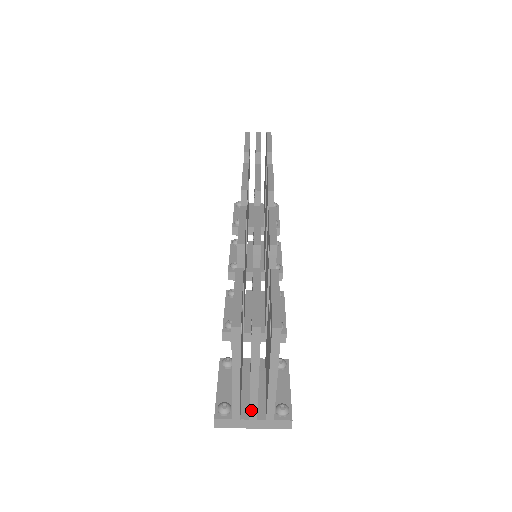
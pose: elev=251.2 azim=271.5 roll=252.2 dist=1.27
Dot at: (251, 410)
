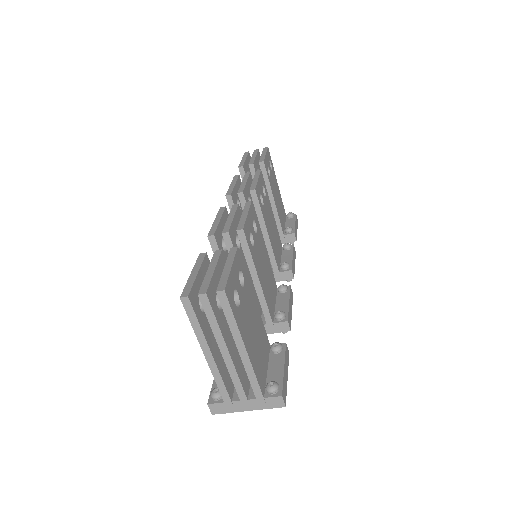
Dot at: (237, 389)
